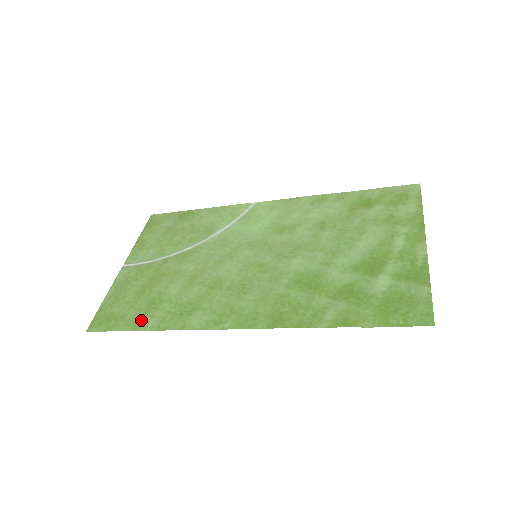
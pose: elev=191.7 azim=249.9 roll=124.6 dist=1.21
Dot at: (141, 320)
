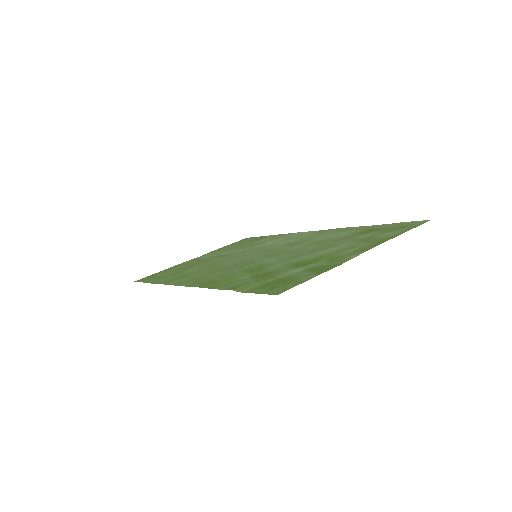
Dot at: (159, 279)
